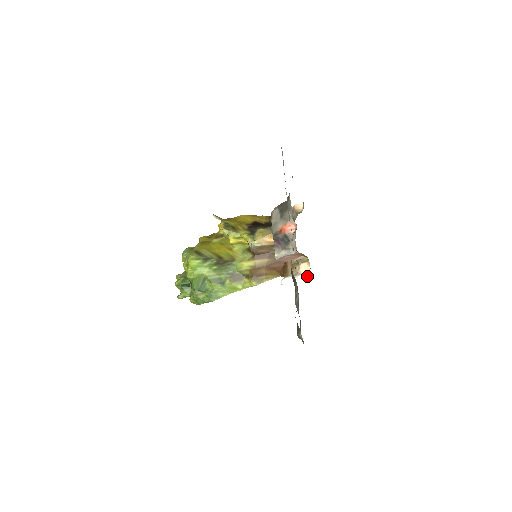
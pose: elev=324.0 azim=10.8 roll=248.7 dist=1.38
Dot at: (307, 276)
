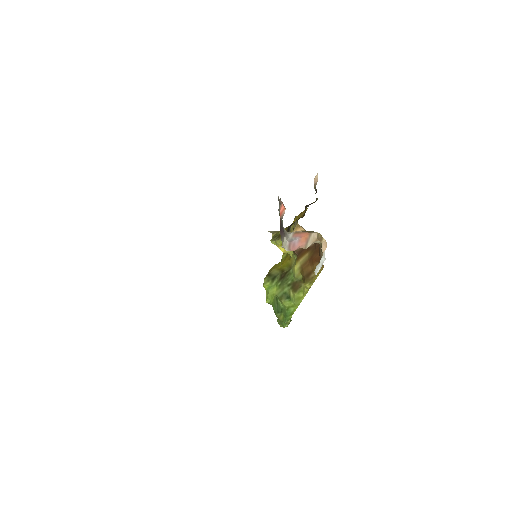
Dot at: (323, 254)
